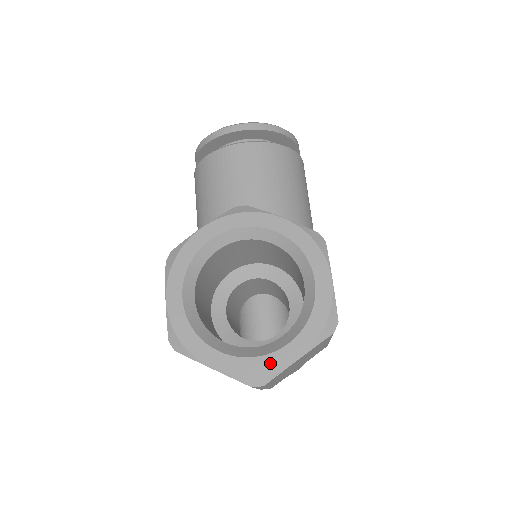
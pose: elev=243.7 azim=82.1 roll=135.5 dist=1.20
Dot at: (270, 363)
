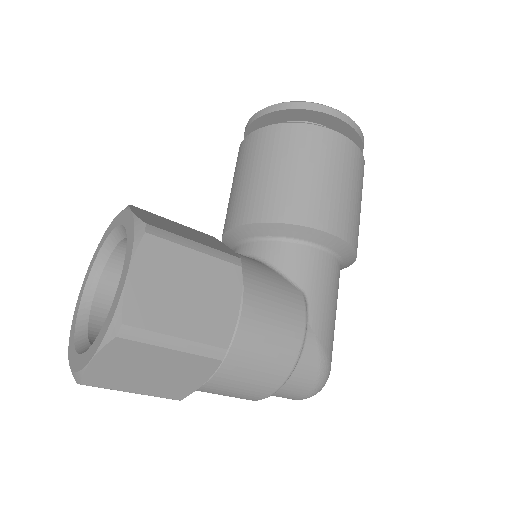
Dot at: (82, 362)
